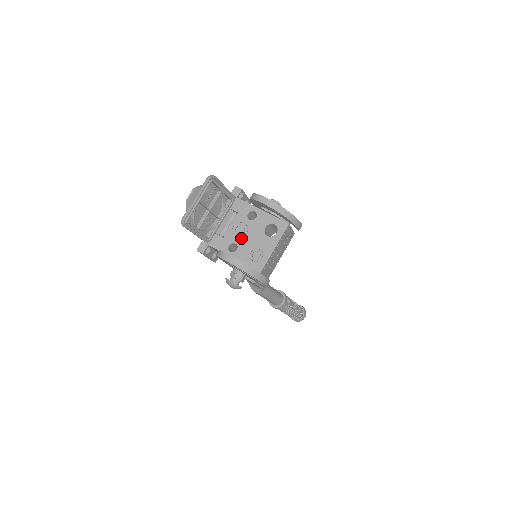
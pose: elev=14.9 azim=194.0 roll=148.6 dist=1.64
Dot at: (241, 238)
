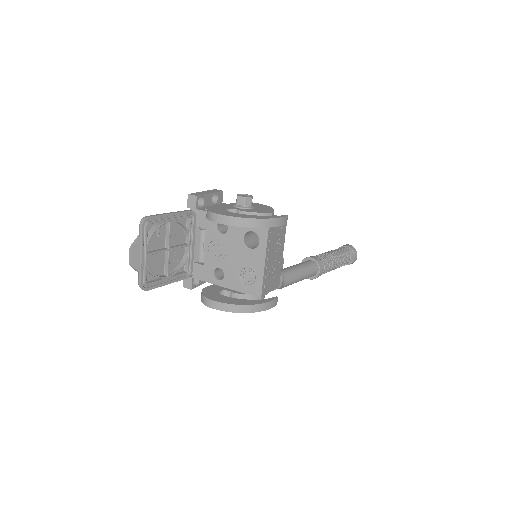
Dot at: (222, 260)
